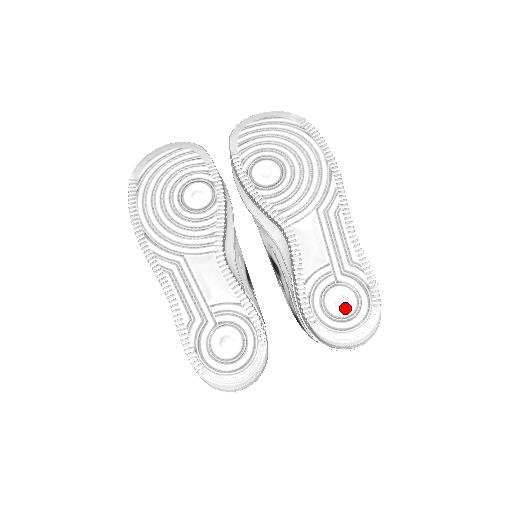
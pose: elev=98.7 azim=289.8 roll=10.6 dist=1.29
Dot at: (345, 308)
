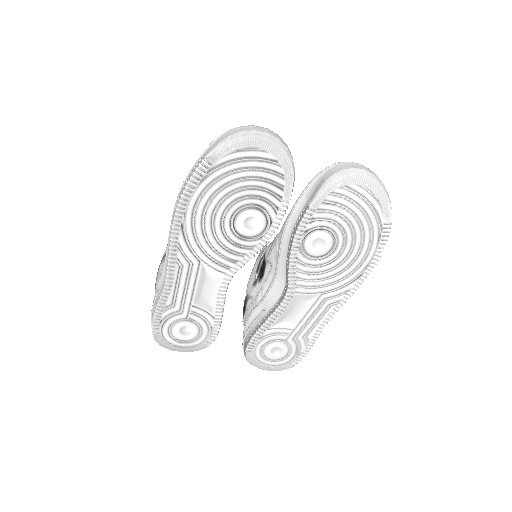
Dot at: (275, 356)
